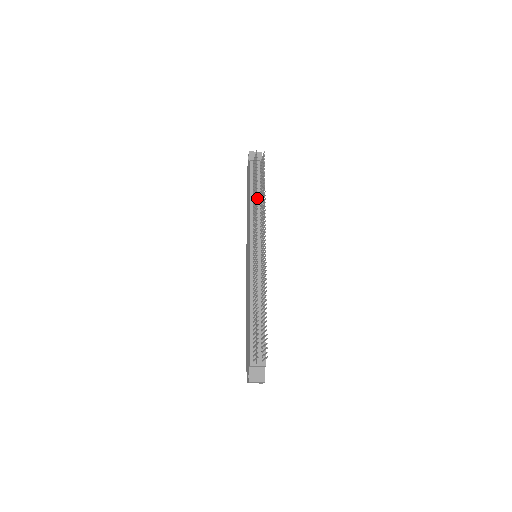
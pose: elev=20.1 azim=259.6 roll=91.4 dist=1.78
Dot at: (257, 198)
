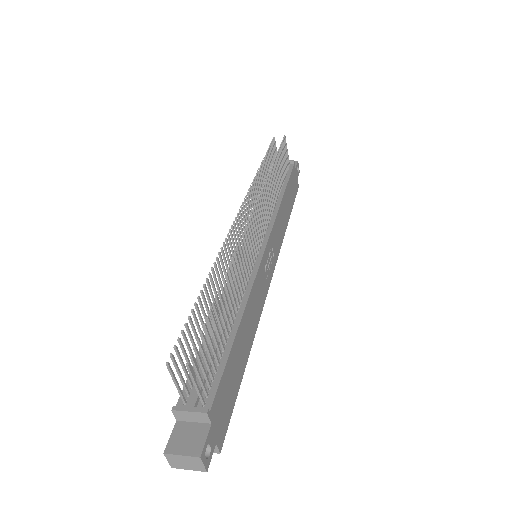
Dot at: (257, 171)
